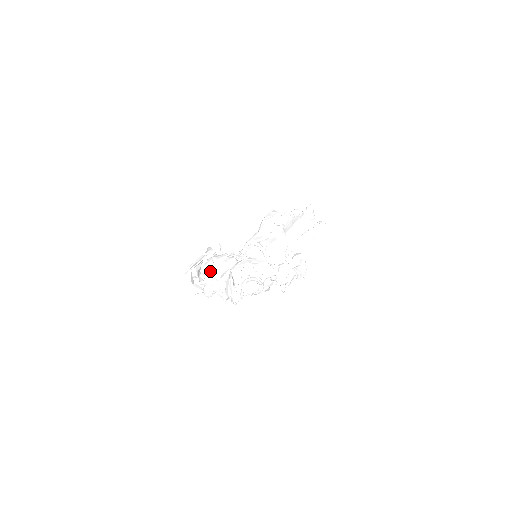
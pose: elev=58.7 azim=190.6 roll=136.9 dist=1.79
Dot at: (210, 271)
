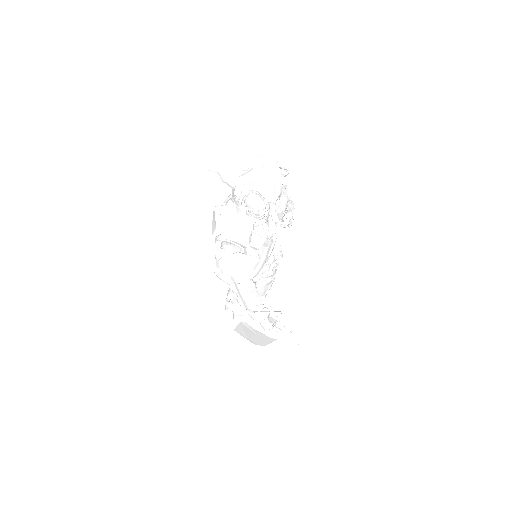
Dot at: (229, 197)
